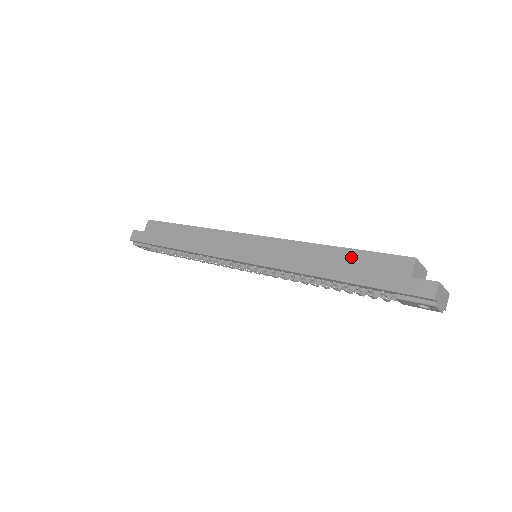
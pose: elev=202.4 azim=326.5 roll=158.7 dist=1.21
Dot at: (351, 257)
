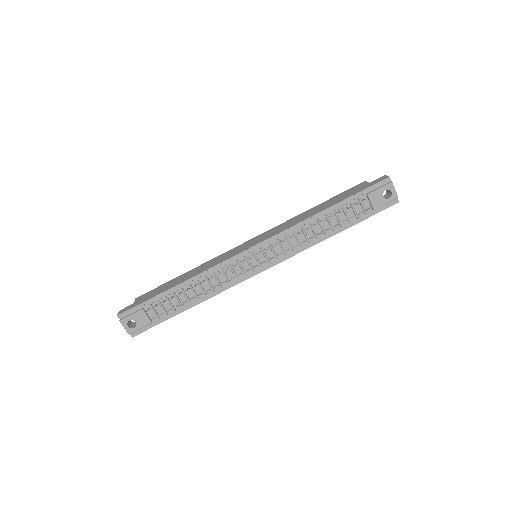
Dot at: (329, 201)
